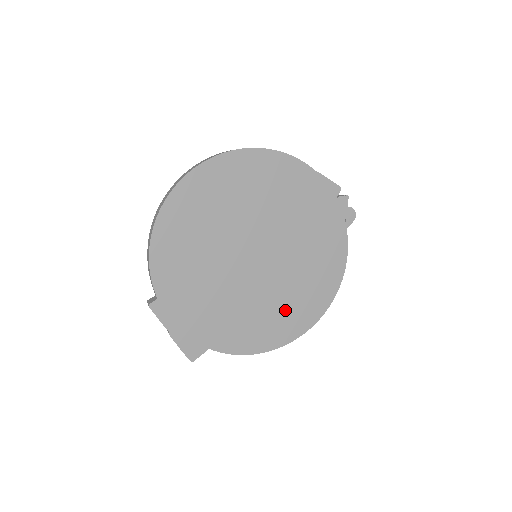
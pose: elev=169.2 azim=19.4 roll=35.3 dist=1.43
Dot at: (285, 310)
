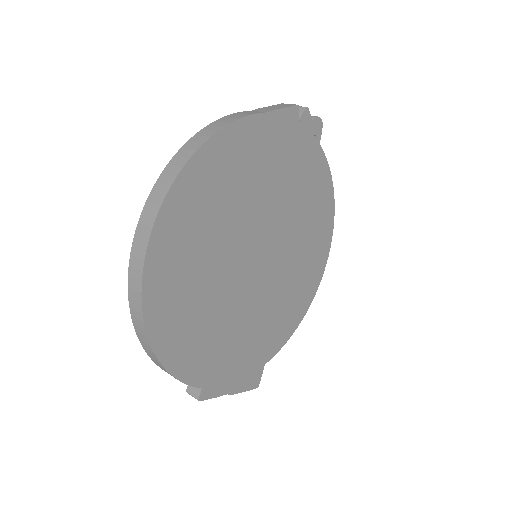
Dot at: (303, 271)
